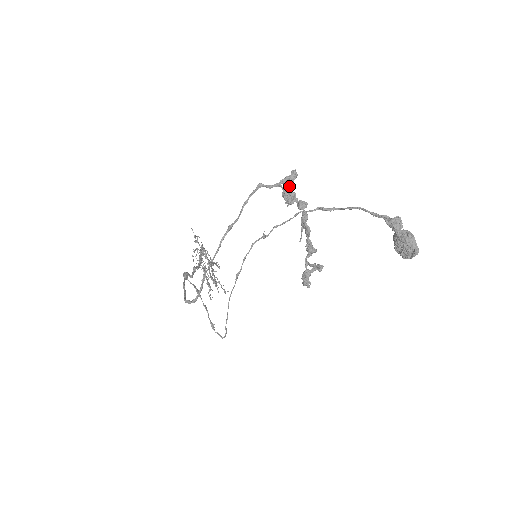
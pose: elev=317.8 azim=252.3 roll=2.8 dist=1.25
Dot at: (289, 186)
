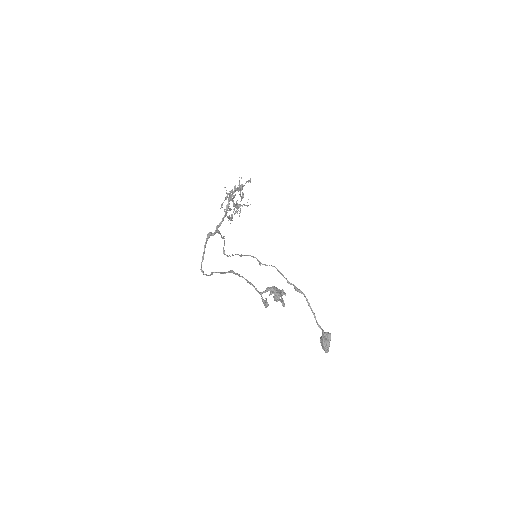
Dot at: (270, 291)
